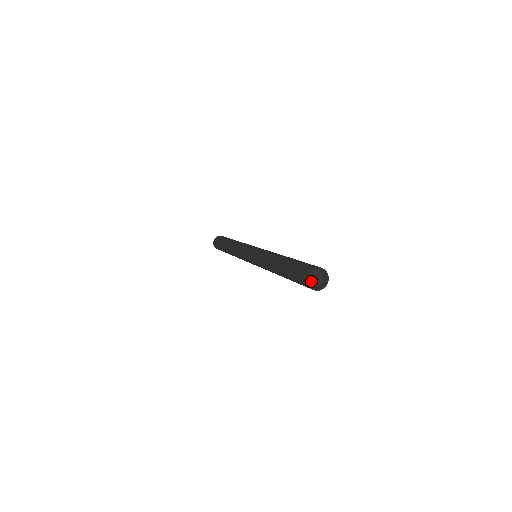
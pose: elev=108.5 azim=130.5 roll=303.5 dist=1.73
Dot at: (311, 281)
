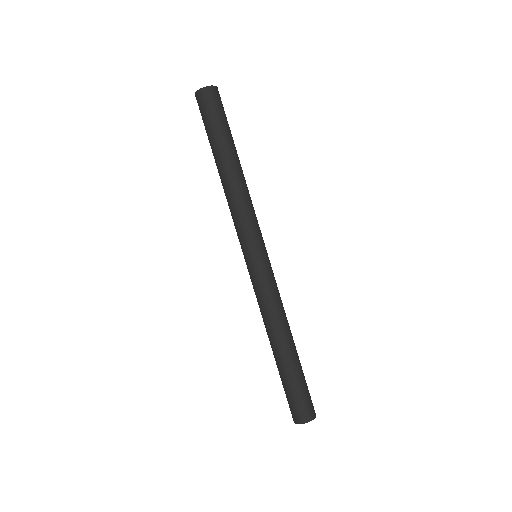
Dot at: occluded
